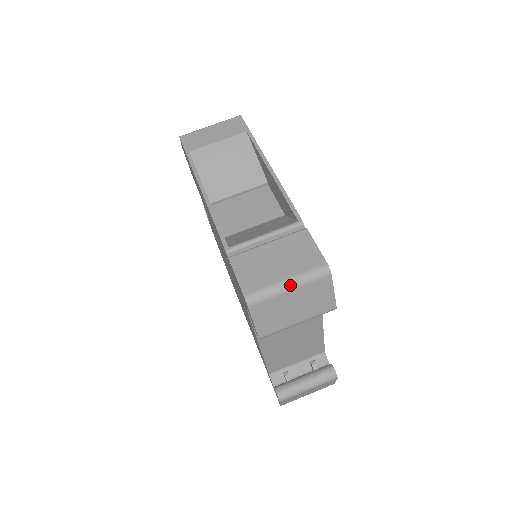
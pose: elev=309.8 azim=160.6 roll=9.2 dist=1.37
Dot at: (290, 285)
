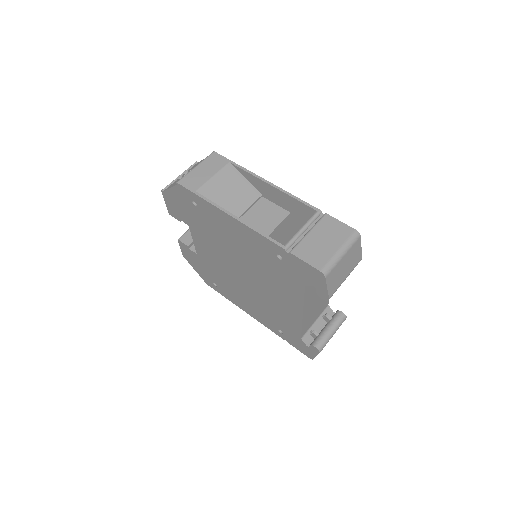
Dot at: (343, 252)
